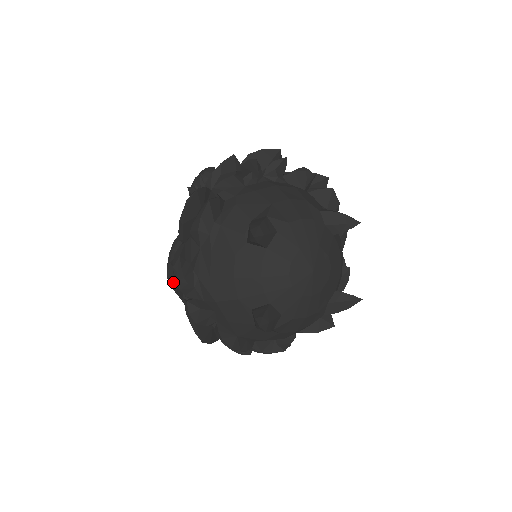
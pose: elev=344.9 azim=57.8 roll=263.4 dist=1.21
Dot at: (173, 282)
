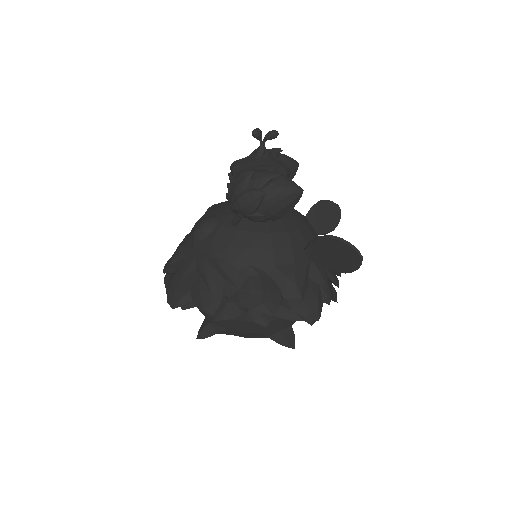
Dot at: occluded
